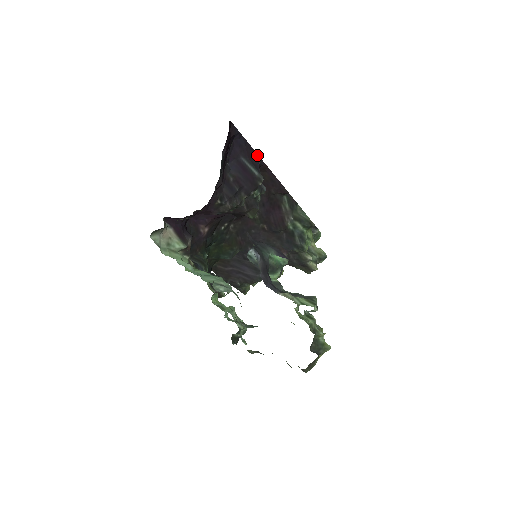
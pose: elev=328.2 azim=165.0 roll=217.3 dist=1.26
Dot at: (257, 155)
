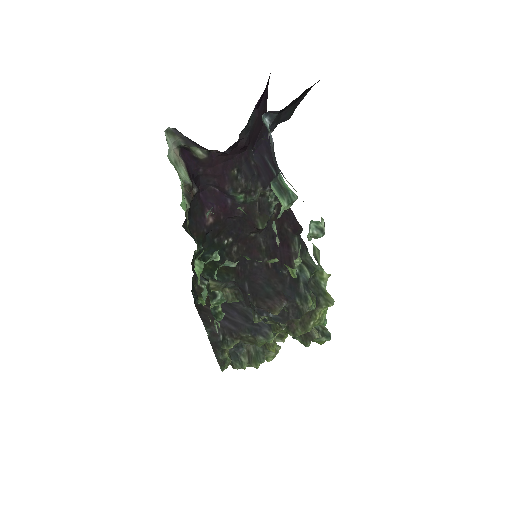
Dot at: occluded
